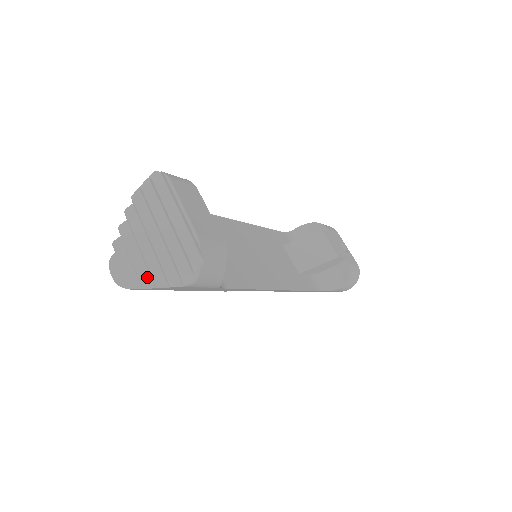
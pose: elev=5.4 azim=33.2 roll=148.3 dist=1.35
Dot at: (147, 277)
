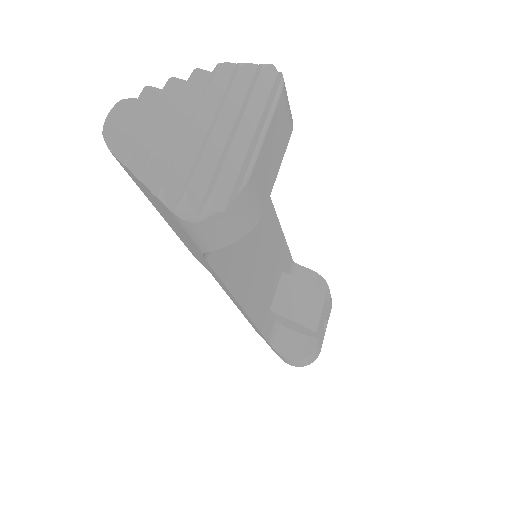
Dot at: (143, 159)
